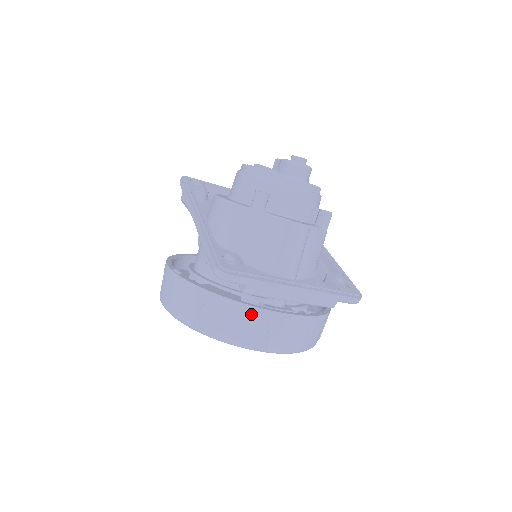
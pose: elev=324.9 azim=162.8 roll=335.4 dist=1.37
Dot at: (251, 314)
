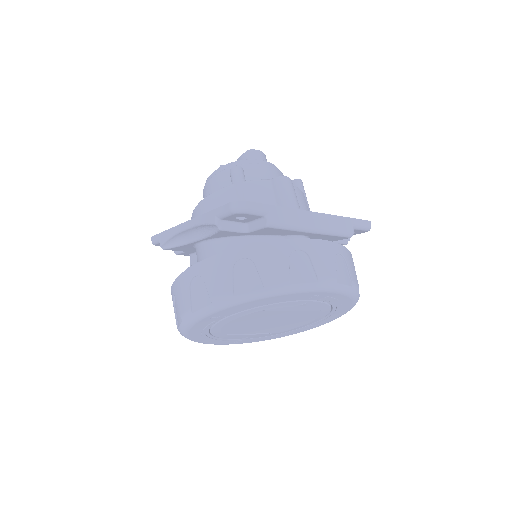
Dot at: (285, 248)
